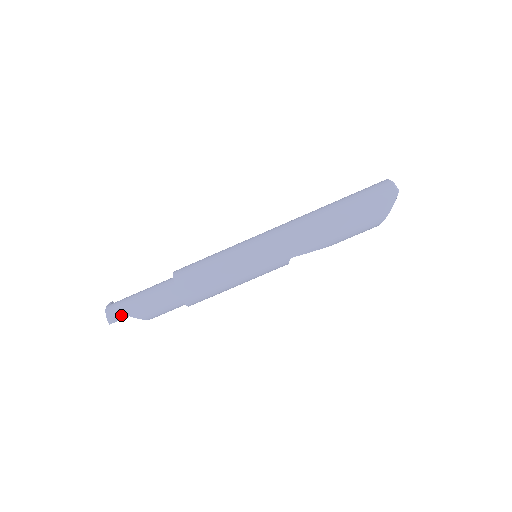
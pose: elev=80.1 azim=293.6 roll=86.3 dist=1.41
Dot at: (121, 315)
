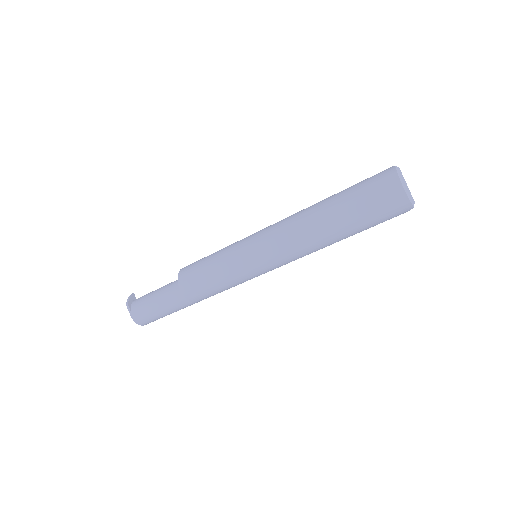
Dot at: (152, 321)
